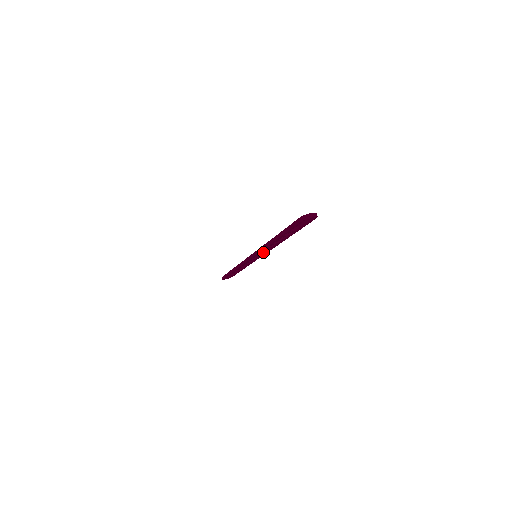
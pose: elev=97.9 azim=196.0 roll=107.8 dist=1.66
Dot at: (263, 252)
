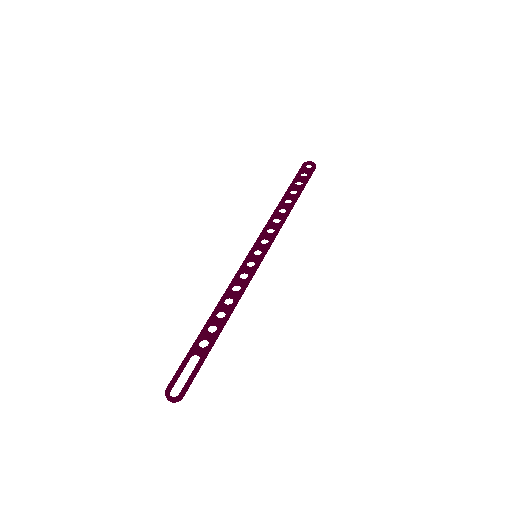
Dot at: occluded
